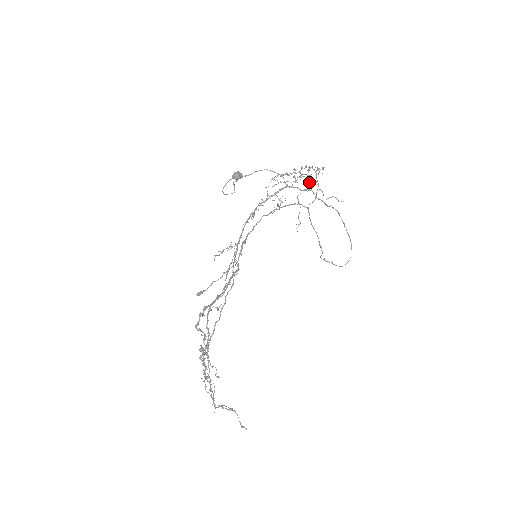
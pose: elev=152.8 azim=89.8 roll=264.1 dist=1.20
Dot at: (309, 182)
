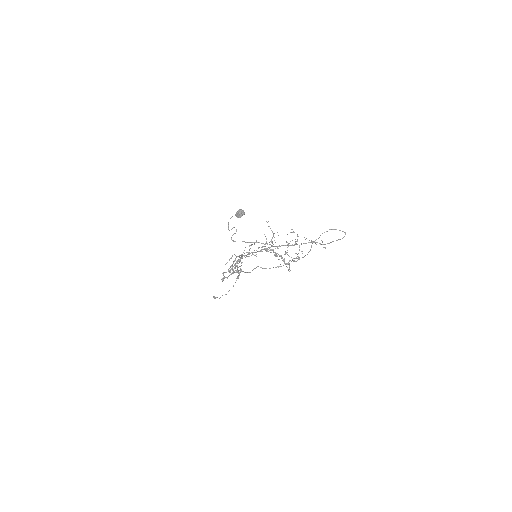
Dot at: (295, 243)
